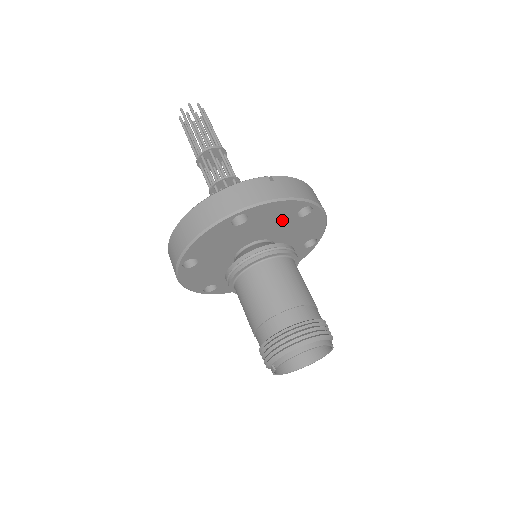
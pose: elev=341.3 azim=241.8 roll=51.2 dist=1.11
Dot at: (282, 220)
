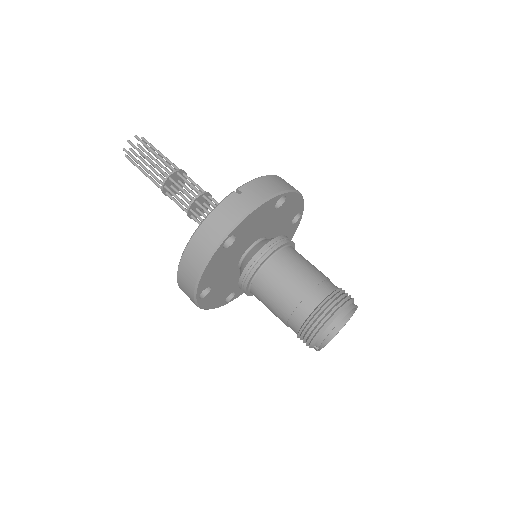
Dot at: (264, 219)
